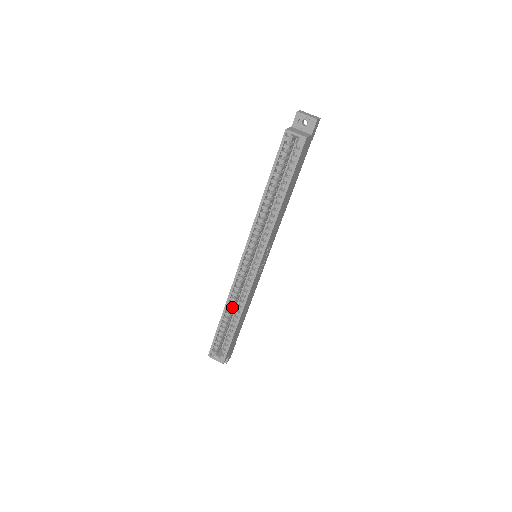
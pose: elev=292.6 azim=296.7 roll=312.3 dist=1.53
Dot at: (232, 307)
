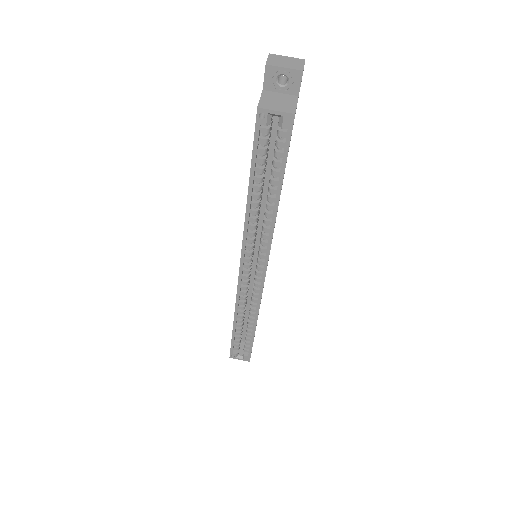
Dot at: (243, 313)
